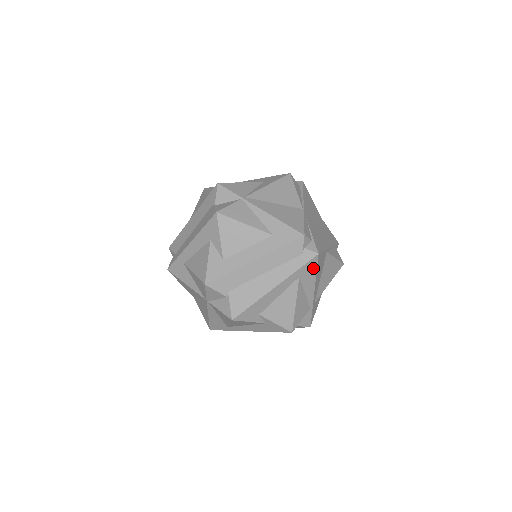
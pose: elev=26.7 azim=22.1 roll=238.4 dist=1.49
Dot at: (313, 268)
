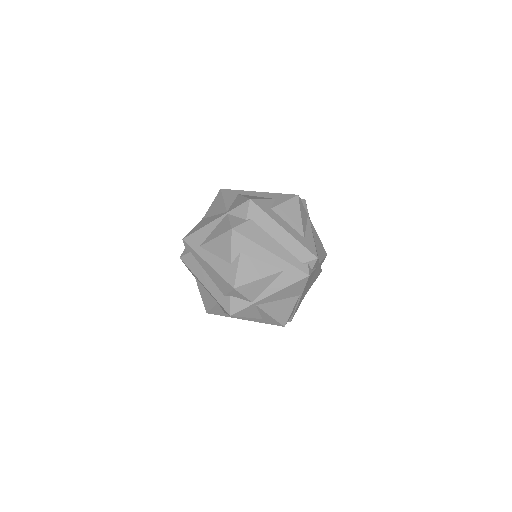
Dot at: (295, 279)
